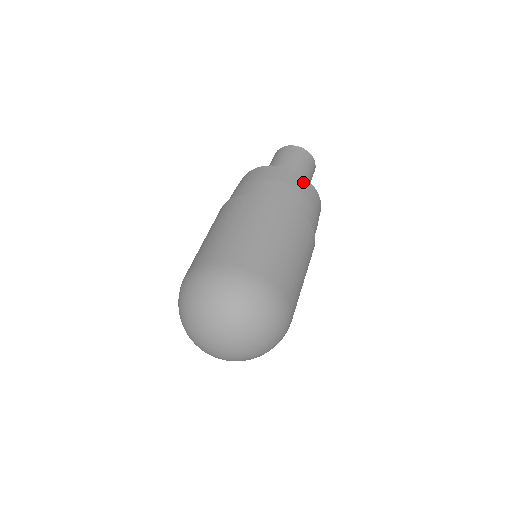
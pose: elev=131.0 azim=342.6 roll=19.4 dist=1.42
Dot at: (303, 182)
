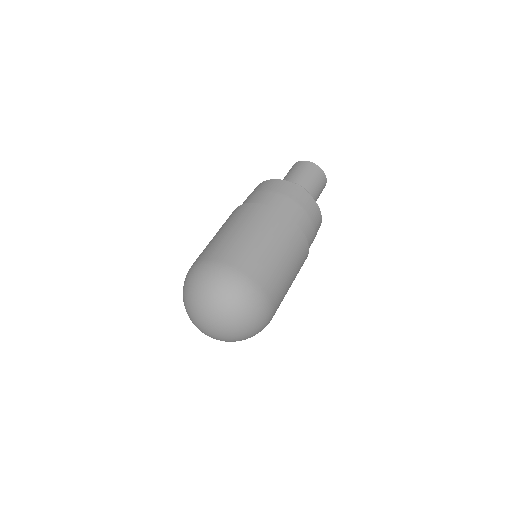
Dot at: (280, 184)
